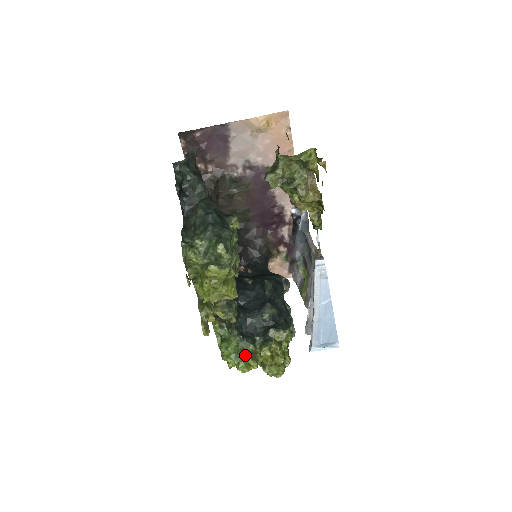
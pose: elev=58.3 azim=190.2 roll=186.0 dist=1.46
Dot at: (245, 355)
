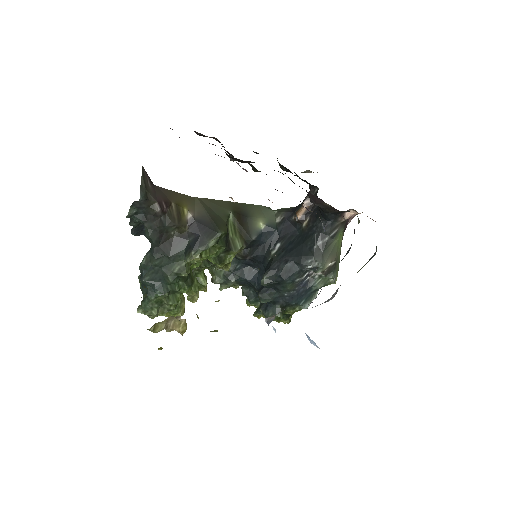
Dot at: (248, 304)
